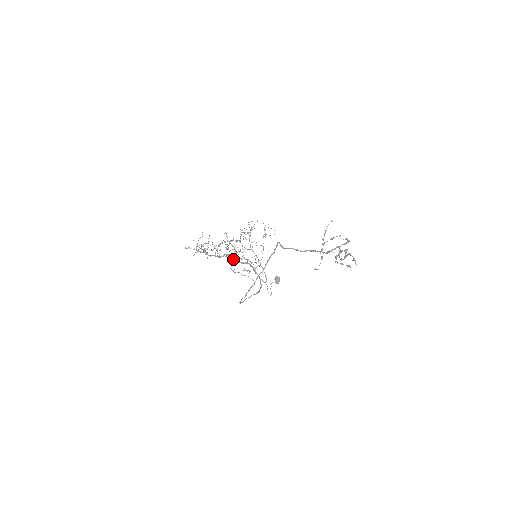
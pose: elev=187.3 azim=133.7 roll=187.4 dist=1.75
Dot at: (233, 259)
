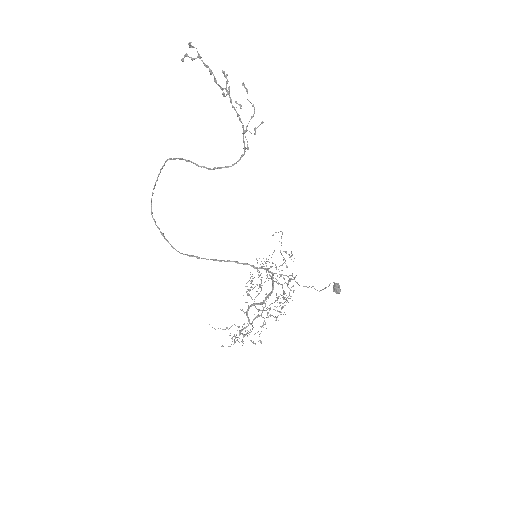
Dot at: (262, 304)
